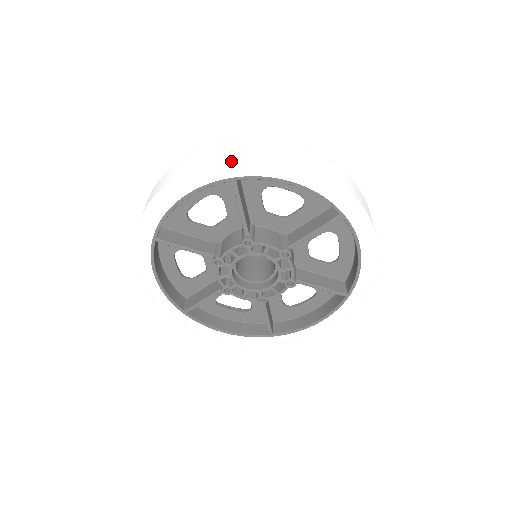
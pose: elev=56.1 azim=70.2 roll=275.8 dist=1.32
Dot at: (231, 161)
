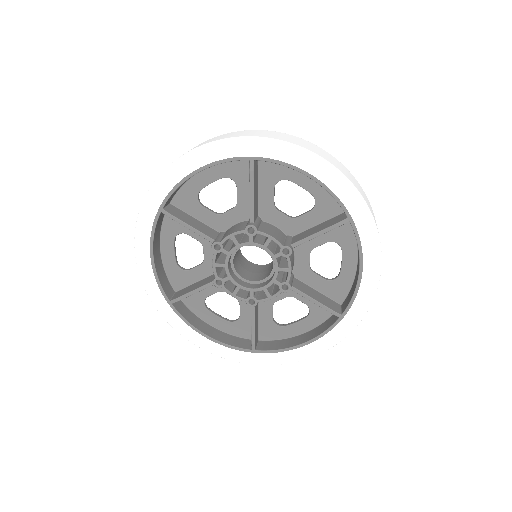
Dot at: (253, 139)
